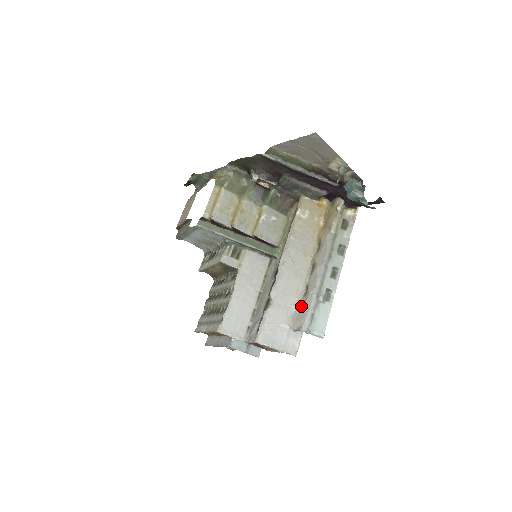
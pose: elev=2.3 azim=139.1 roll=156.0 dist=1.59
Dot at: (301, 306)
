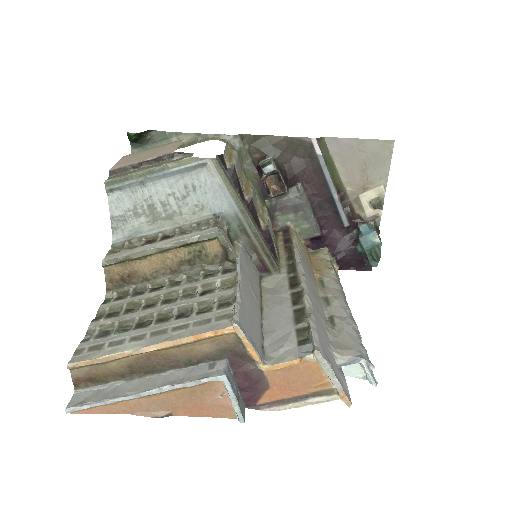
Dot at: (338, 335)
